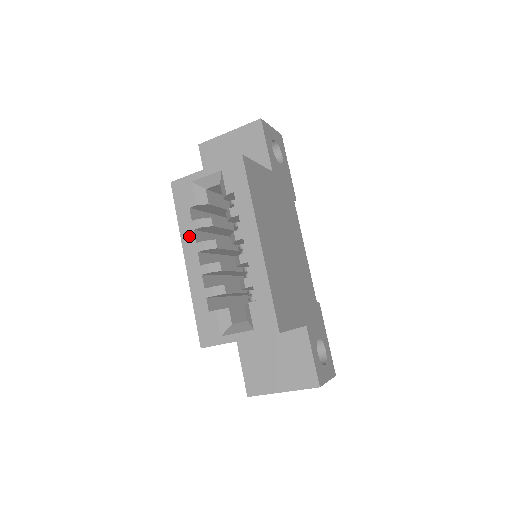
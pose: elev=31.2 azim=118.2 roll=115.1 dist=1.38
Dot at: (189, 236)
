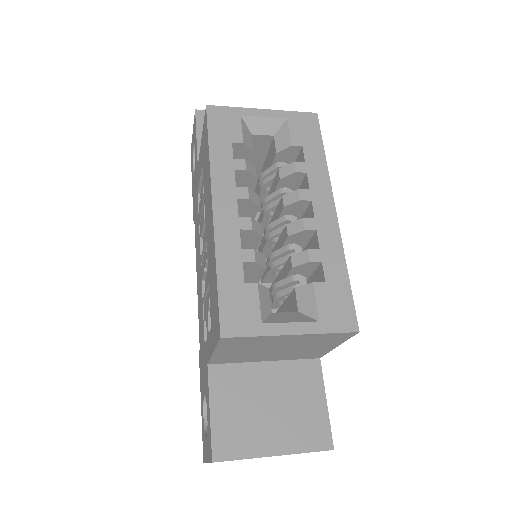
Dot at: (226, 175)
